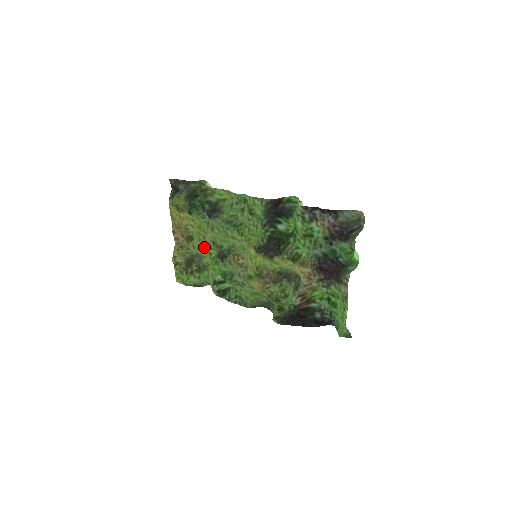
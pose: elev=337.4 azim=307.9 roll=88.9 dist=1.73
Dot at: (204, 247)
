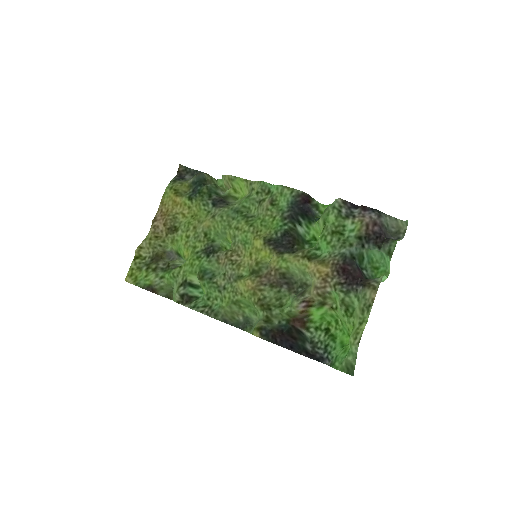
Dot at: (189, 239)
